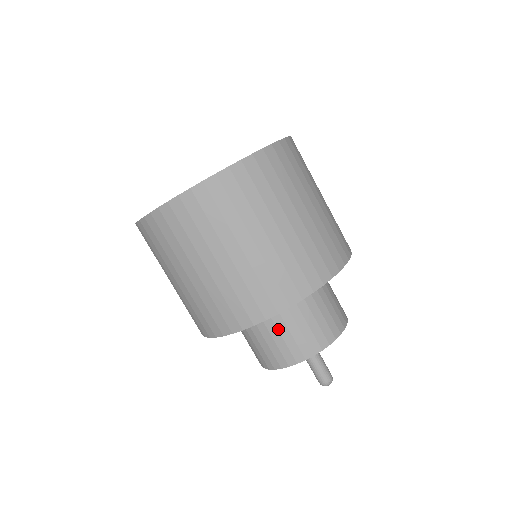
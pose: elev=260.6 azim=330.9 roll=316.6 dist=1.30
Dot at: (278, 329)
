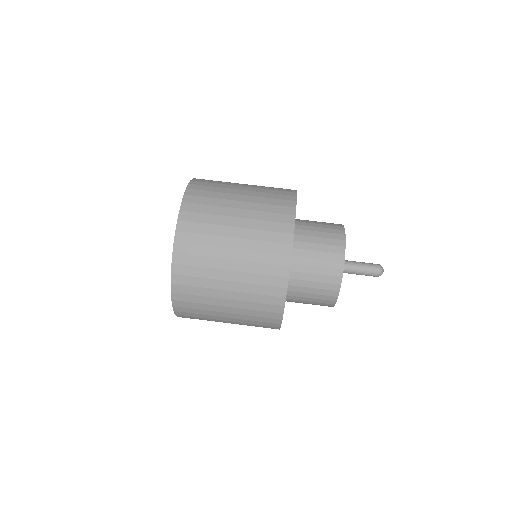
Dot at: (310, 257)
